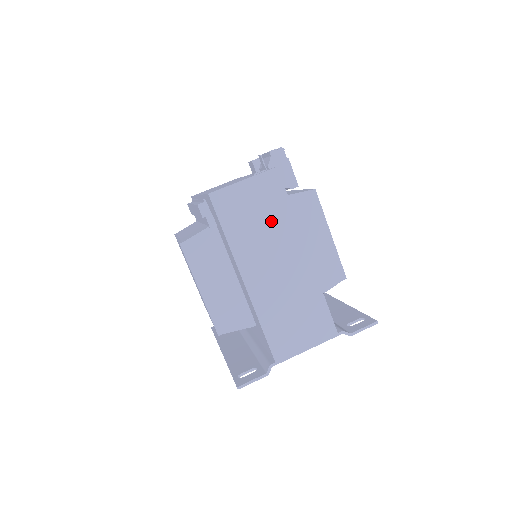
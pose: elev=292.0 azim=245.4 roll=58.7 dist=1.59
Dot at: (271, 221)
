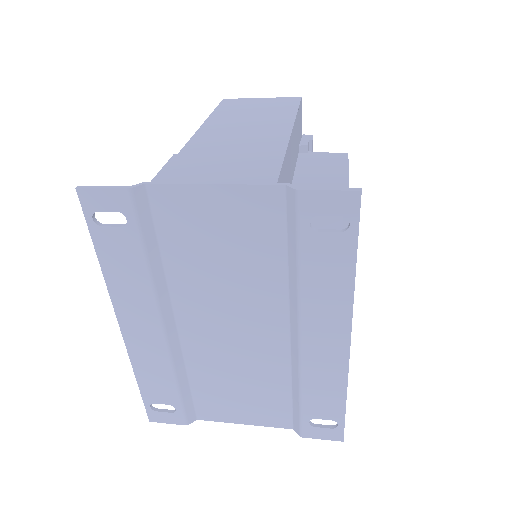
Dot at: (267, 113)
